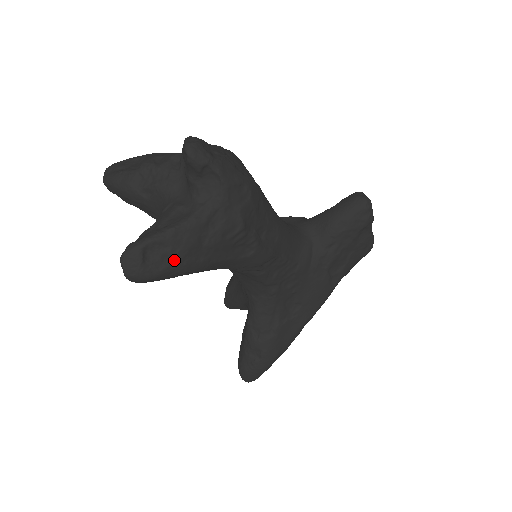
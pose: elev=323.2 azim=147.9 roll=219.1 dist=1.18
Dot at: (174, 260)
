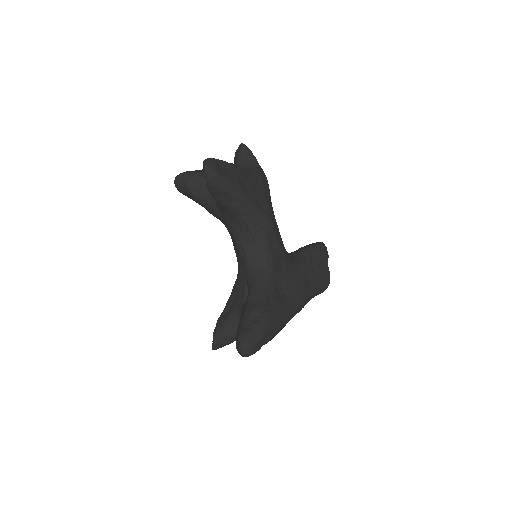
Dot at: (231, 175)
